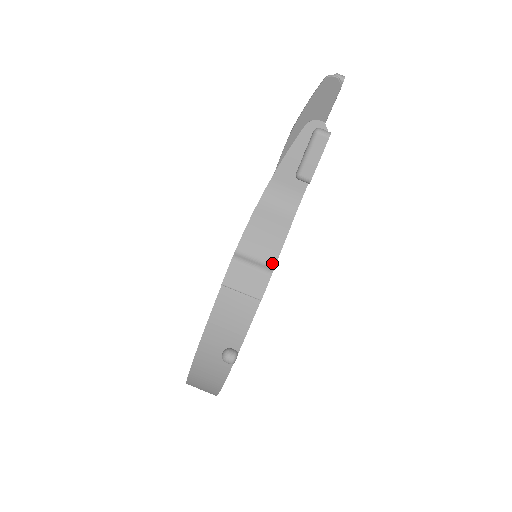
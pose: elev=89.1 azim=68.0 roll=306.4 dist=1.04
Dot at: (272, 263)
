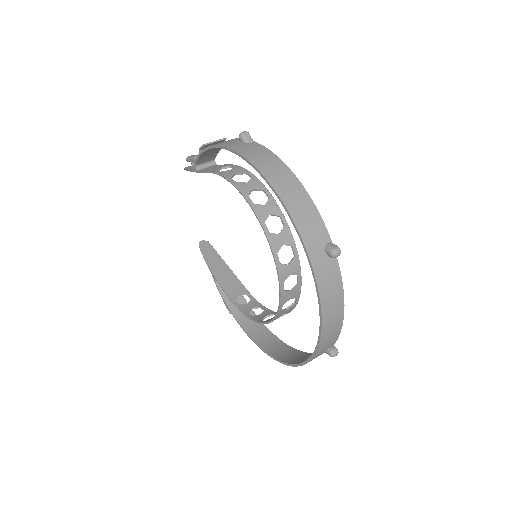
Dot at: occluded
